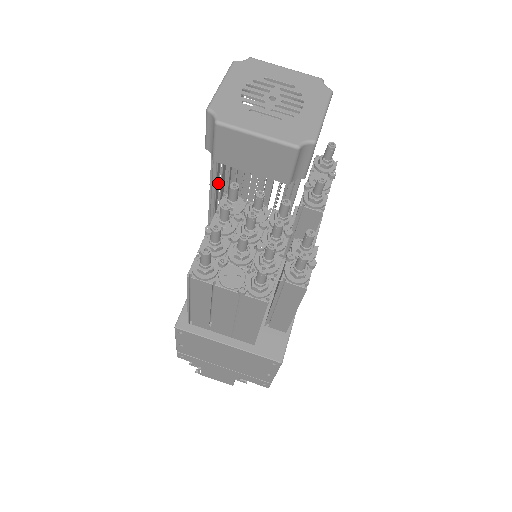
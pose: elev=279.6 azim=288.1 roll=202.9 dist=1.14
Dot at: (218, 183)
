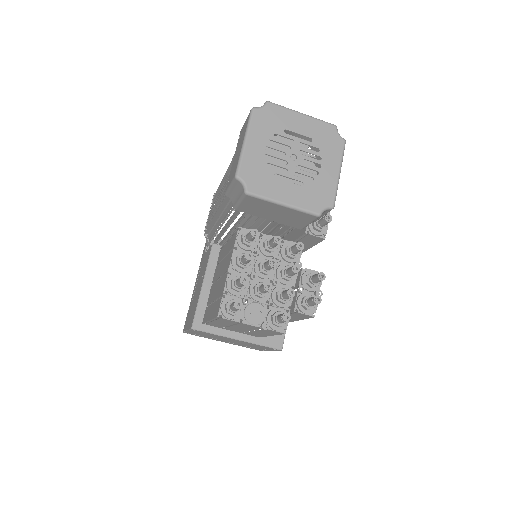
Dot at: occluded
